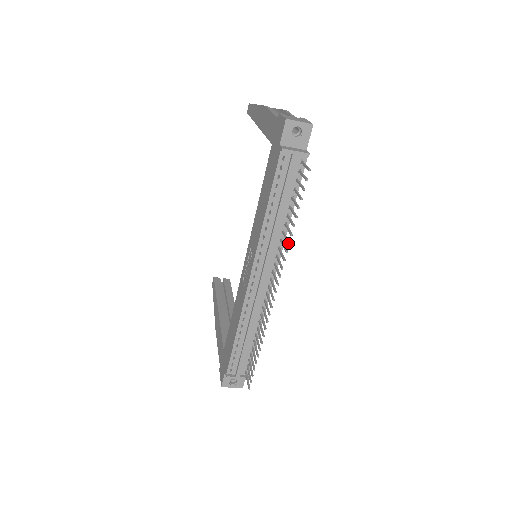
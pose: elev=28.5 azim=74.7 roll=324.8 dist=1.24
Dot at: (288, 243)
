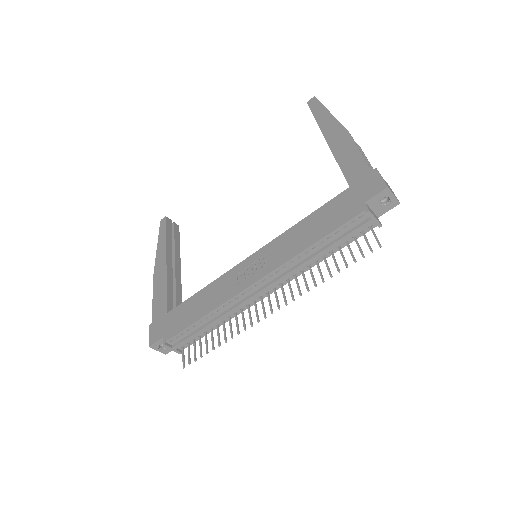
Dot at: (316, 285)
